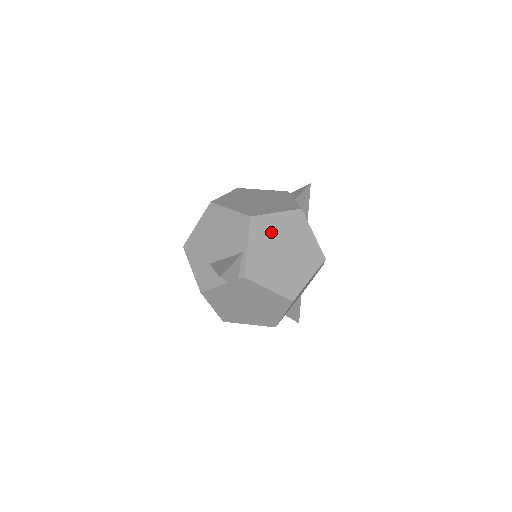
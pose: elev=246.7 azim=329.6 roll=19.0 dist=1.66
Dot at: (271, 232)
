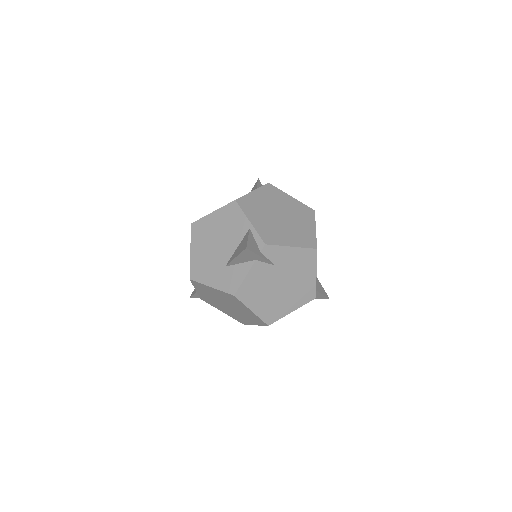
Dot at: (259, 206)
